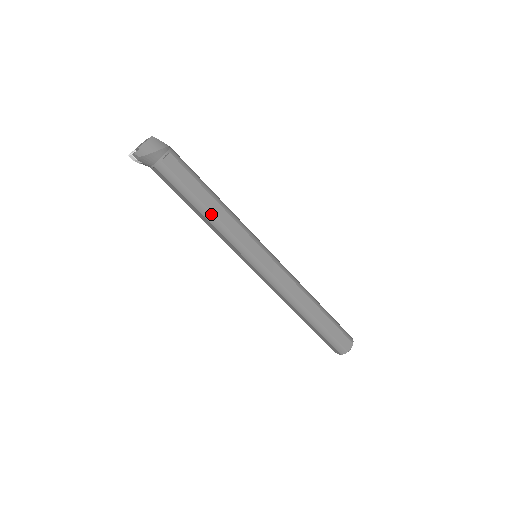
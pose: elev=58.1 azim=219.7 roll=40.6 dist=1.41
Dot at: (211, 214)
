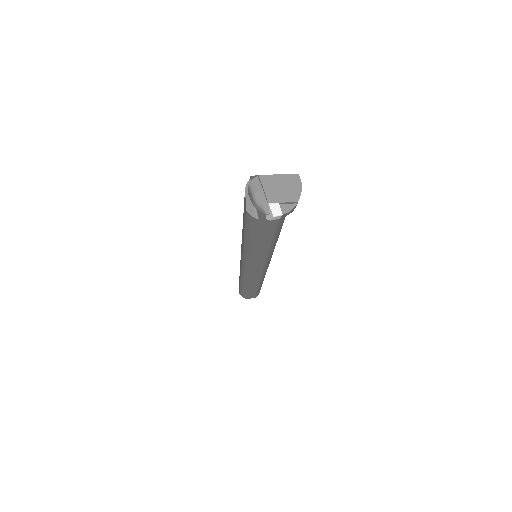
Dot at: (277, 240)
